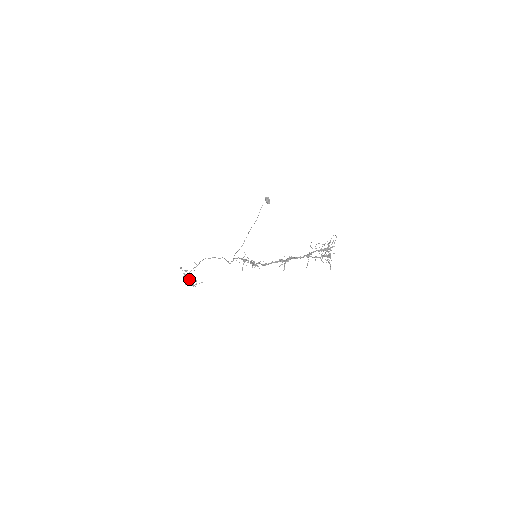
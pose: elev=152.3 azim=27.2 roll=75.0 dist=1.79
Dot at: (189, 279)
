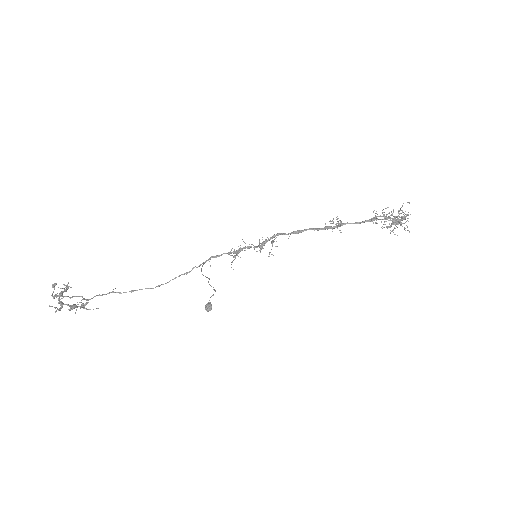
Dot at: (61, 305)
